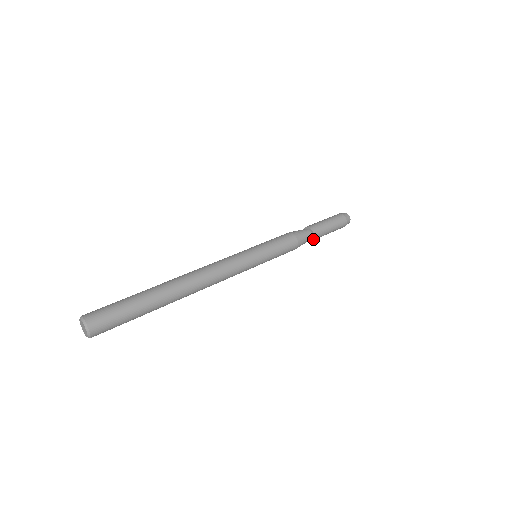
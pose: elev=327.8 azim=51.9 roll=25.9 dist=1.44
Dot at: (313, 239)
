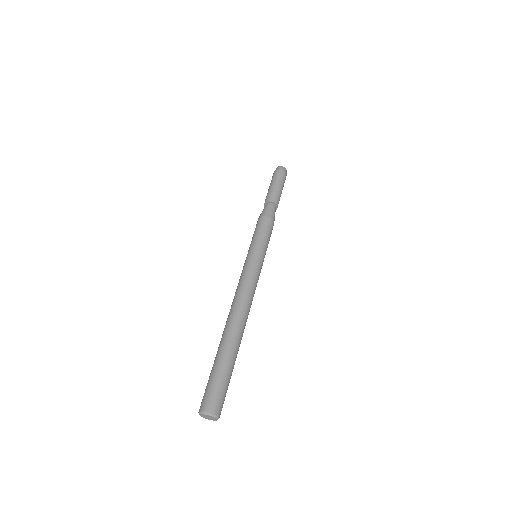
Dot at: (277, 207)
